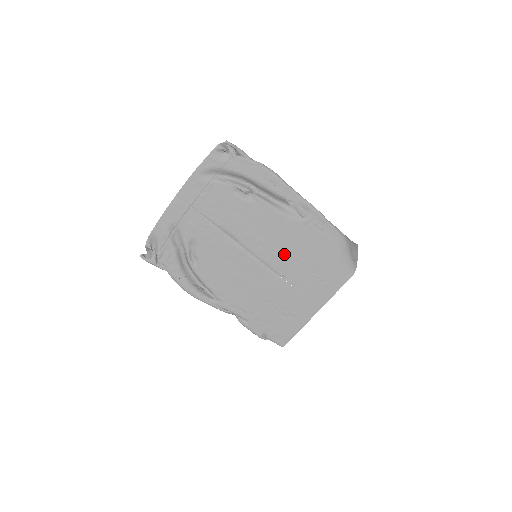
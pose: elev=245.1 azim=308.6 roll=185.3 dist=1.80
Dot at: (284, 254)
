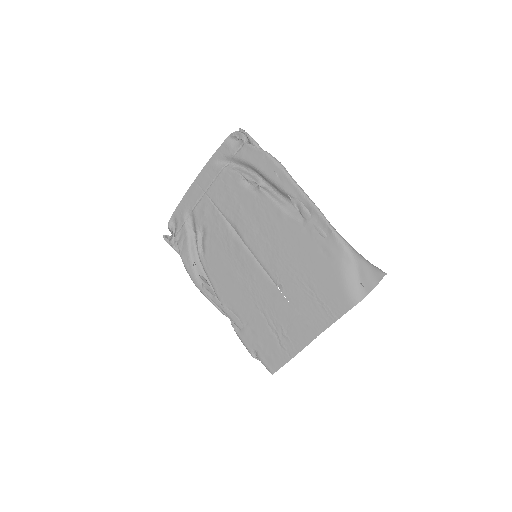
Dot at: (282, 259)
